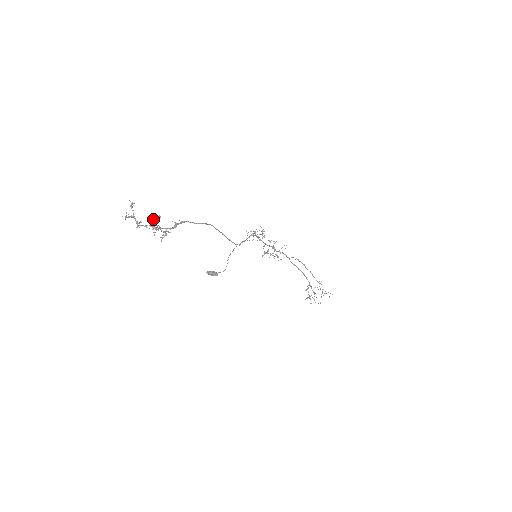
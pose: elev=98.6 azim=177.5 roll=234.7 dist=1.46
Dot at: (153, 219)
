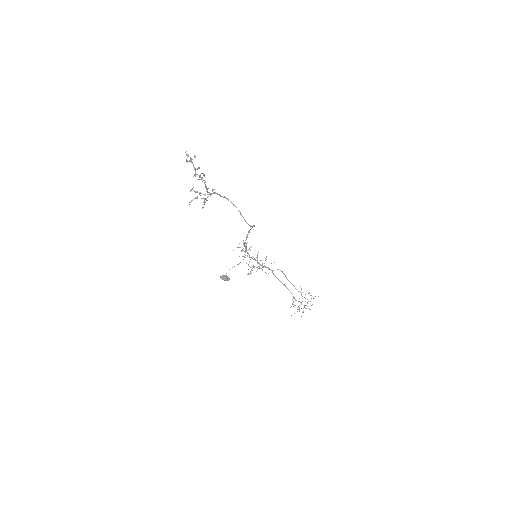
Dot at: occluded
